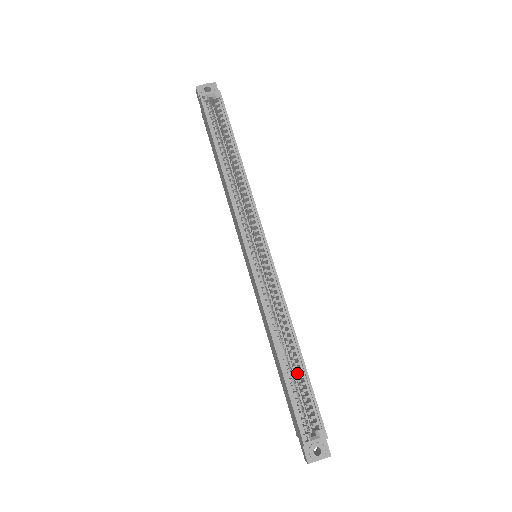
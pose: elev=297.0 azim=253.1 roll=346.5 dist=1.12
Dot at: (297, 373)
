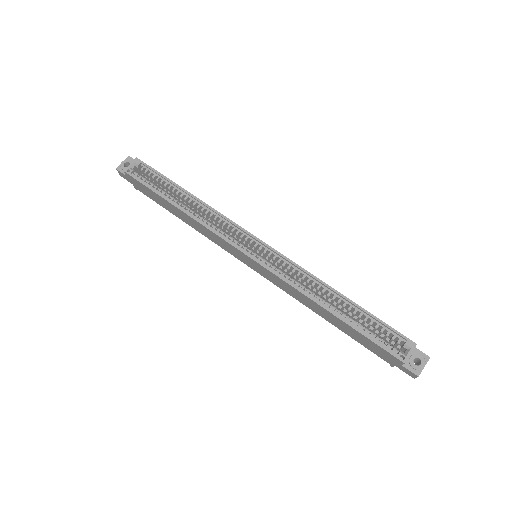
Dot at: (355, 317)
